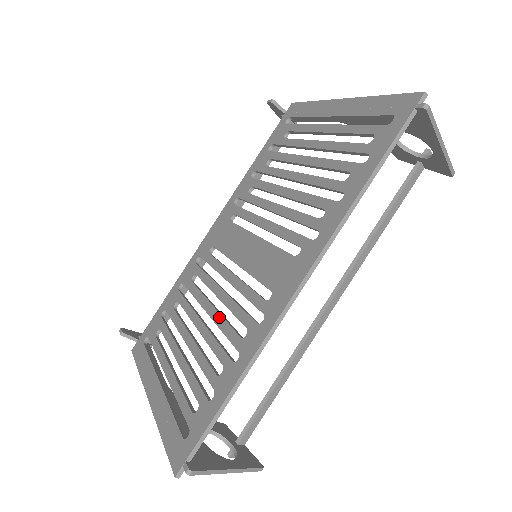
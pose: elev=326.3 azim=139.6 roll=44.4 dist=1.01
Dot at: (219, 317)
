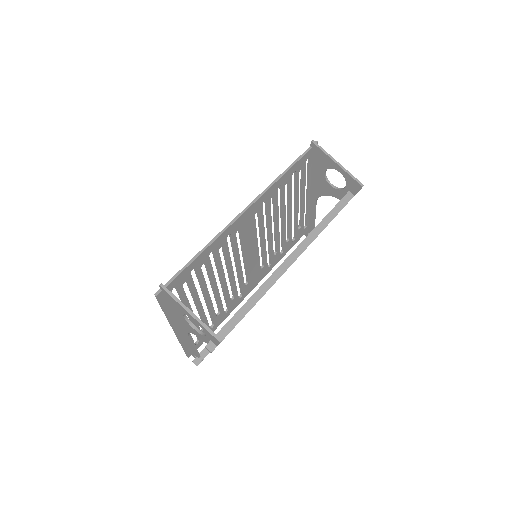
Dot at: (220, 269)
